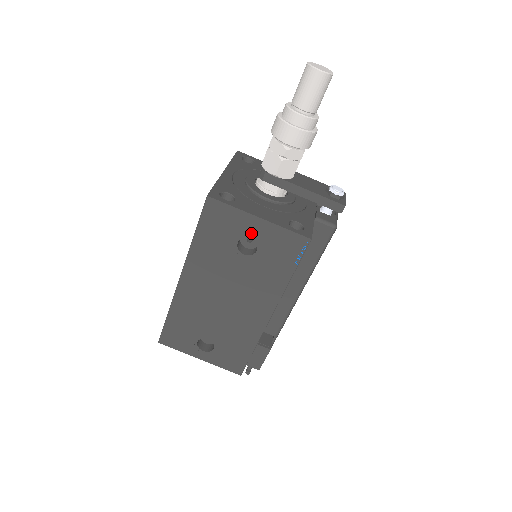
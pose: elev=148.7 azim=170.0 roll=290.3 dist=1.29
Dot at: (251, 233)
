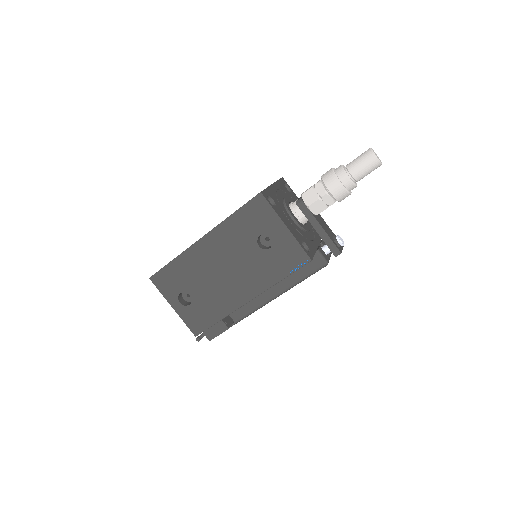
Dot at: (274, 234)
